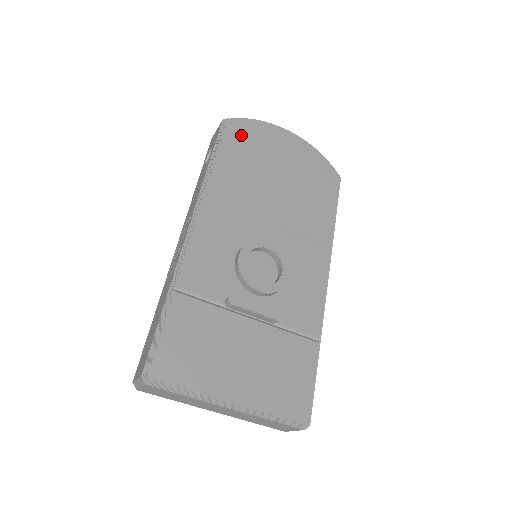
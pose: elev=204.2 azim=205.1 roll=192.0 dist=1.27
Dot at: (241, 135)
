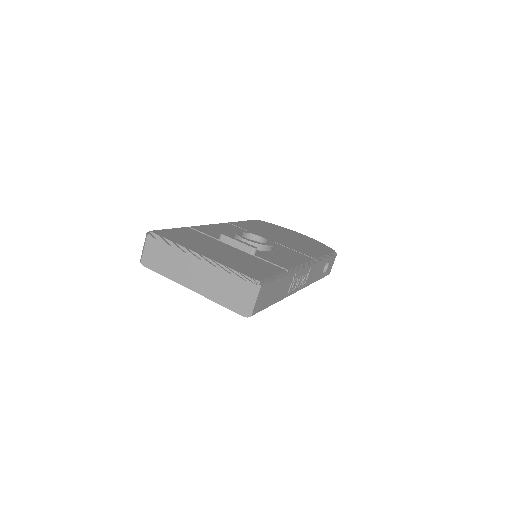
Dot at: (264, 224)
